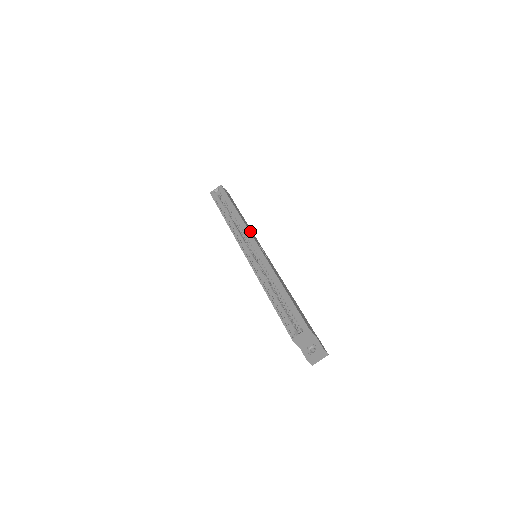
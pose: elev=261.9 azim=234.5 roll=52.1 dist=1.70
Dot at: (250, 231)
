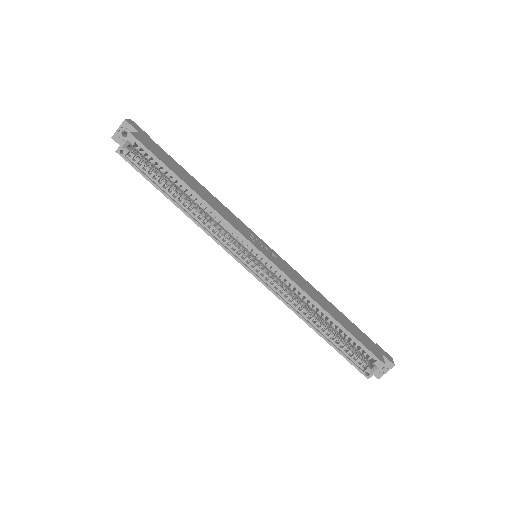
Dot at: (233, 223)
